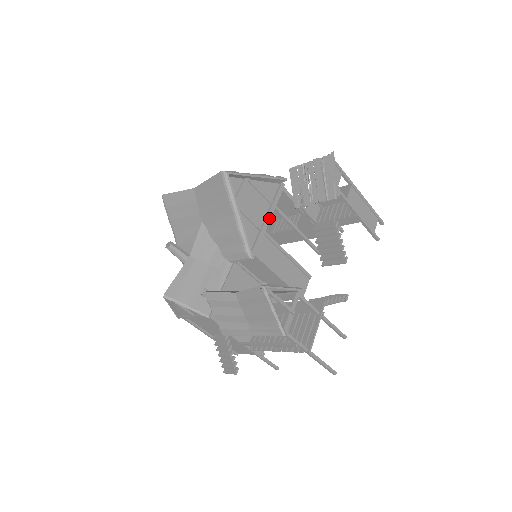
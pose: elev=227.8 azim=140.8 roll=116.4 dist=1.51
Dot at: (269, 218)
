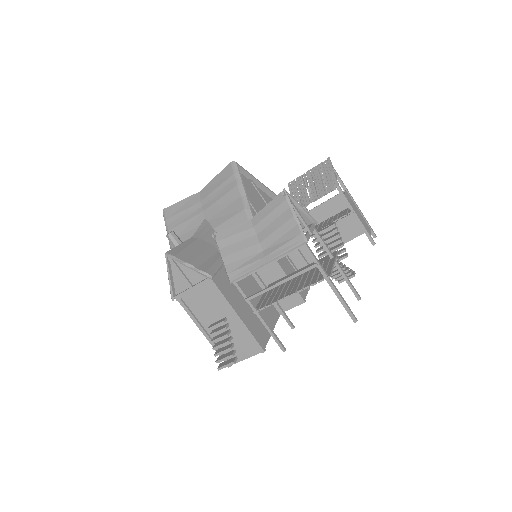
Dot at: occluded
